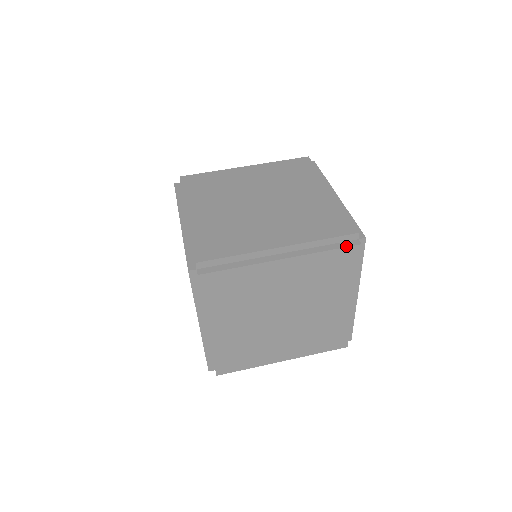
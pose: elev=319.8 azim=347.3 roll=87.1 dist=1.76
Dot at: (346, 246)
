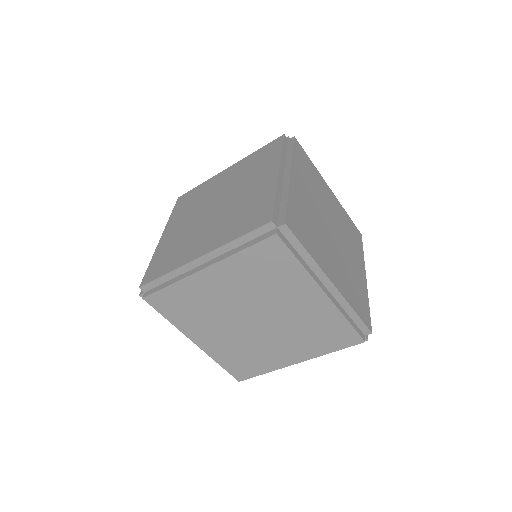
Dot at: (261, 240)
